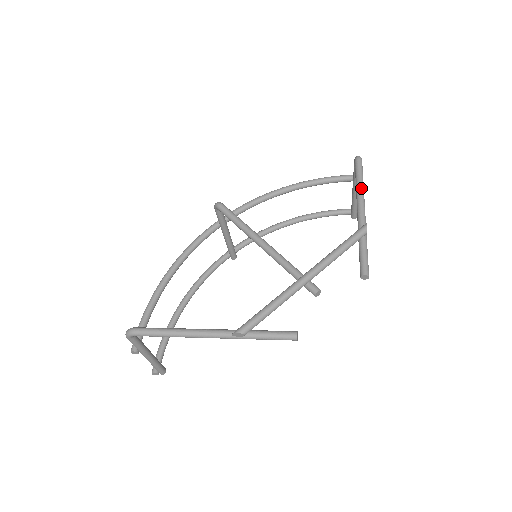
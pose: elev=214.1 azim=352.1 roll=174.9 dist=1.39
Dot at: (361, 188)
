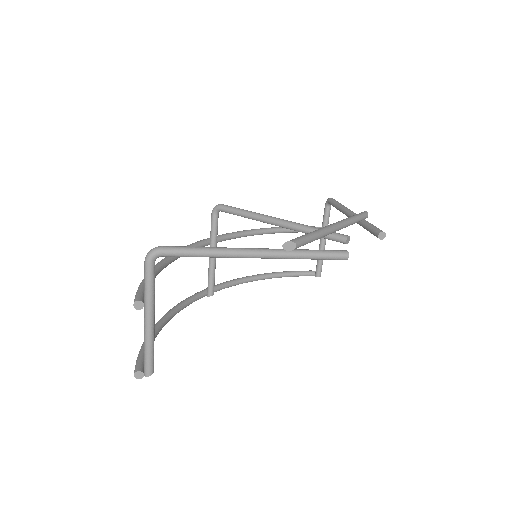
Dot at: (344, 206)
